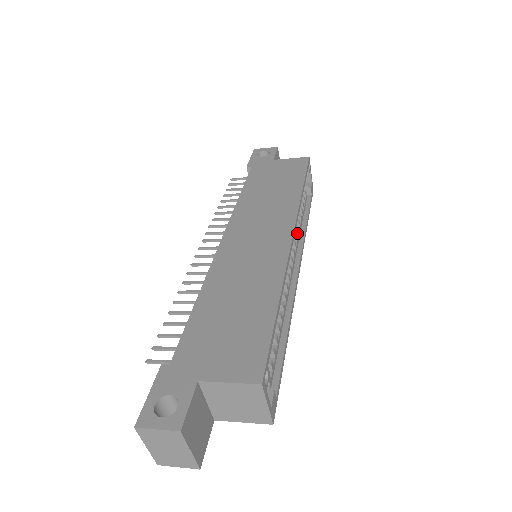
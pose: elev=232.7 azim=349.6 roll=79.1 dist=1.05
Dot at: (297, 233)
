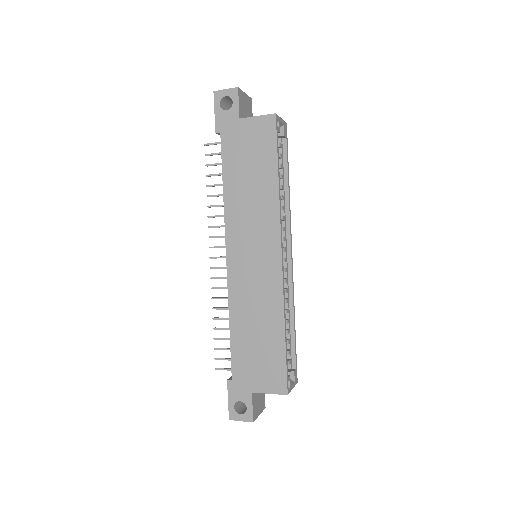
Dot at: (282, 210)
